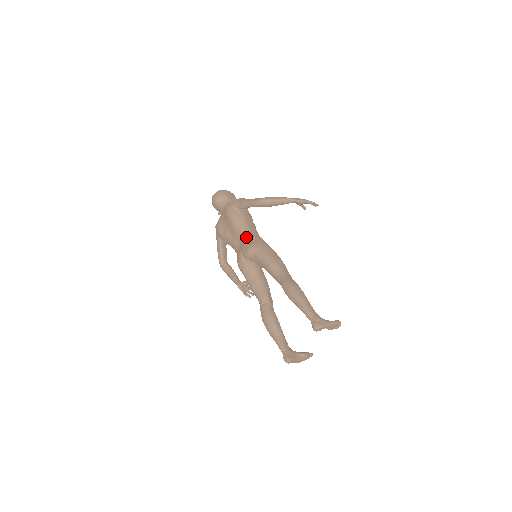
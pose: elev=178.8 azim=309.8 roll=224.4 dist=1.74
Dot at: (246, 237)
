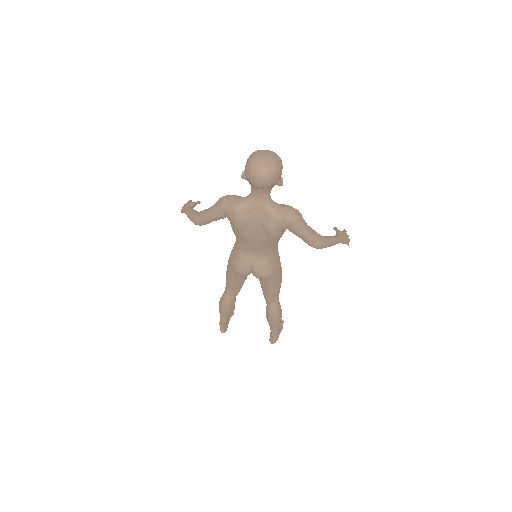
Dot at: (269, 256)
